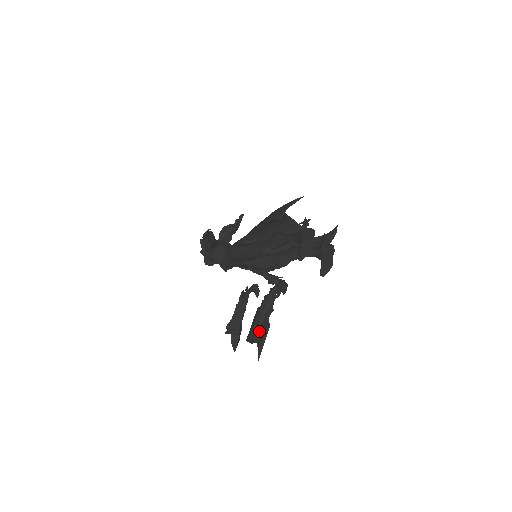
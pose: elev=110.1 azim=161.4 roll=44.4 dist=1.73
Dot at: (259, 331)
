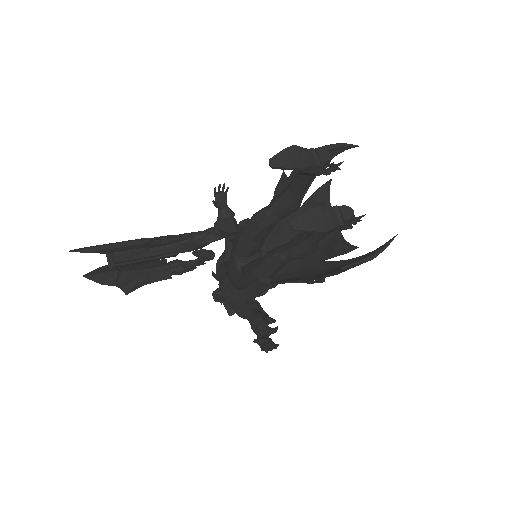
Dot at: occluded
